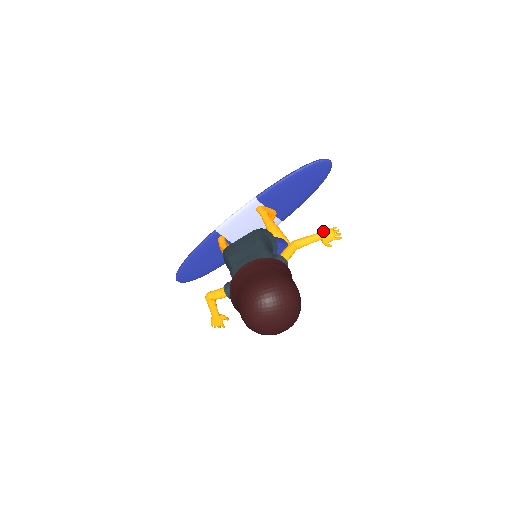
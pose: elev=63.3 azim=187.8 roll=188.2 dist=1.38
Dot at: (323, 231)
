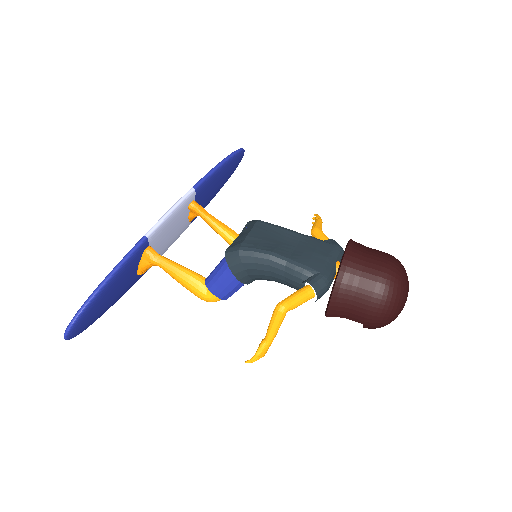
Dot at: (319, 217)
